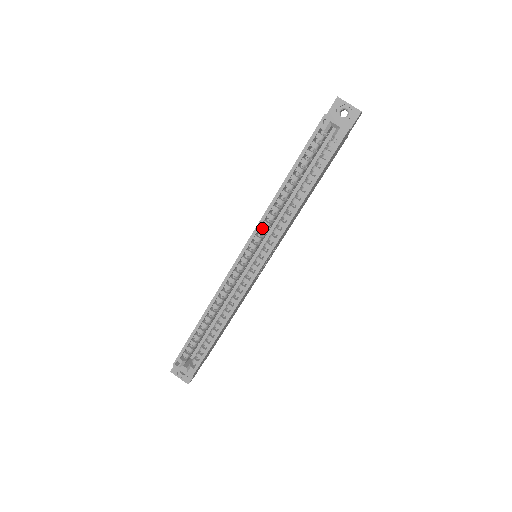
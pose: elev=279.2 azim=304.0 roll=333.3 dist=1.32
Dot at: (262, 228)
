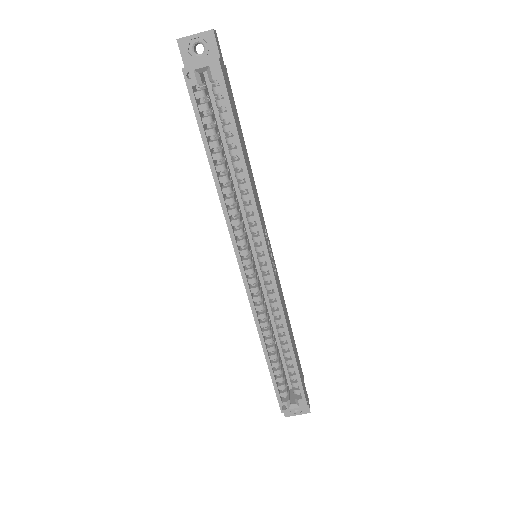
Dot at: (236, 229)
